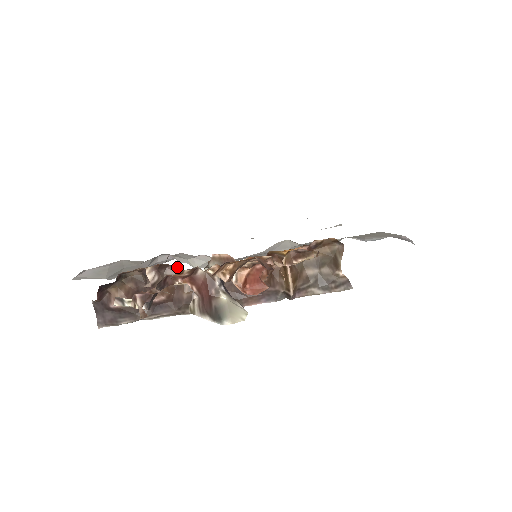
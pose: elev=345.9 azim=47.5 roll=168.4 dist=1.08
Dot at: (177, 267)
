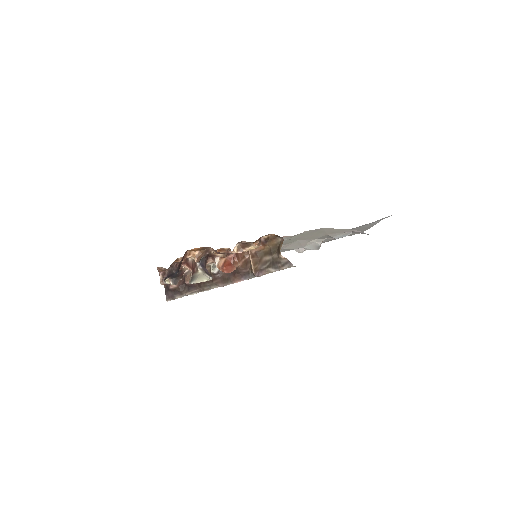
Dot at: occluded
